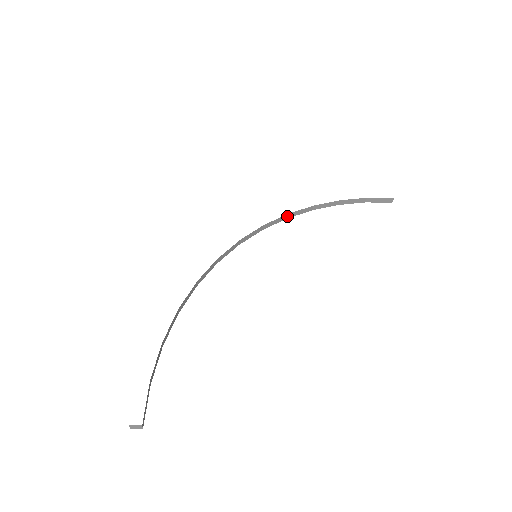
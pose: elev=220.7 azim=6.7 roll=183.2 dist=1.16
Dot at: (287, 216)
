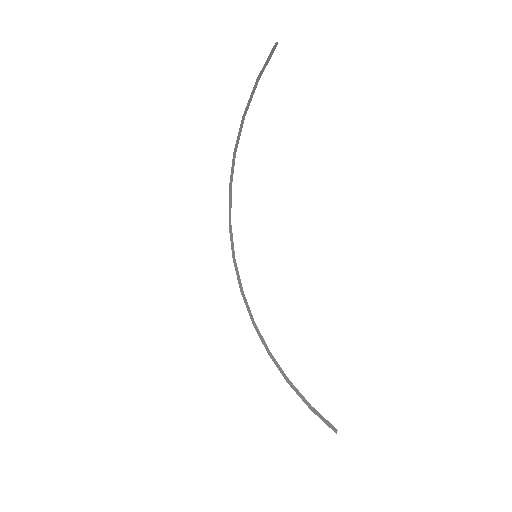
Dot at: (230, 190)
